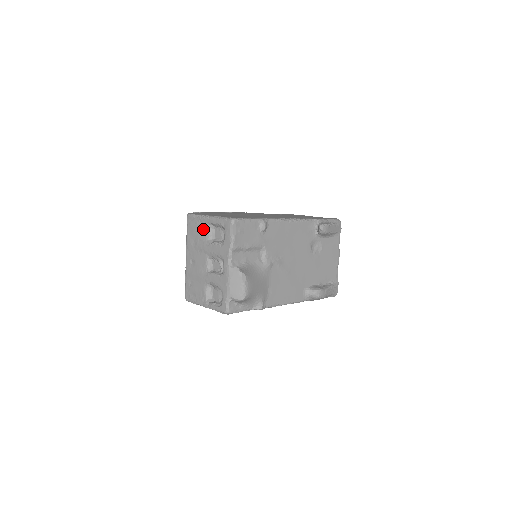
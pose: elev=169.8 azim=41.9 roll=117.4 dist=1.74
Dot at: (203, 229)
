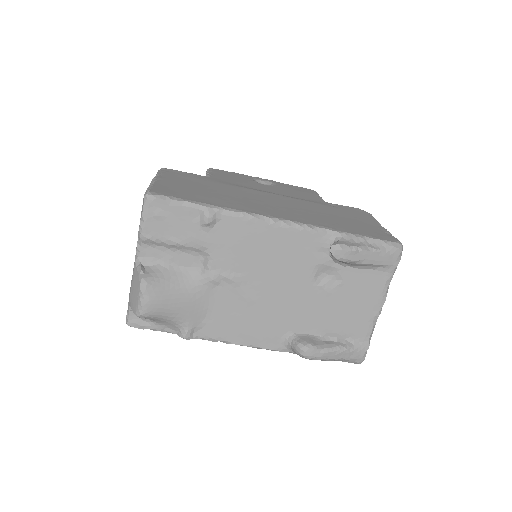
Dot at: occluded
